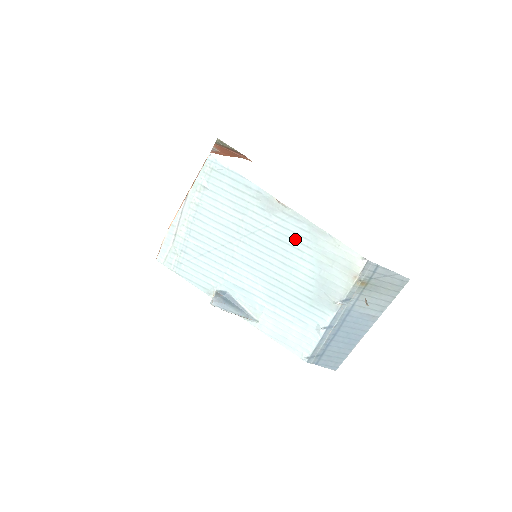
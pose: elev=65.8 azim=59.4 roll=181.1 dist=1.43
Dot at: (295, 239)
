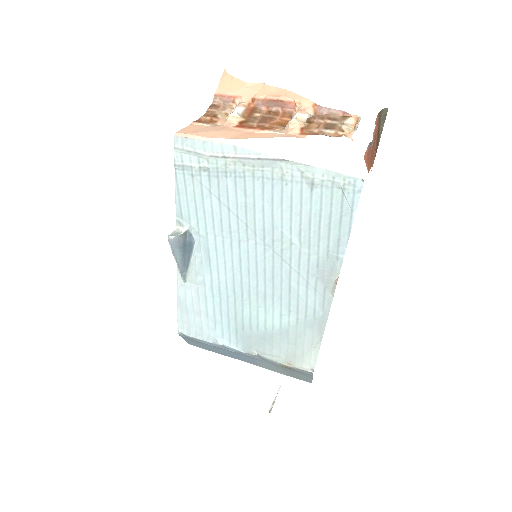
Dot at: (299, 306)
